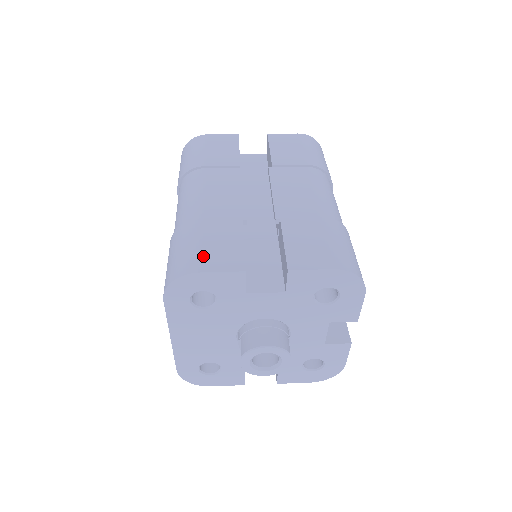
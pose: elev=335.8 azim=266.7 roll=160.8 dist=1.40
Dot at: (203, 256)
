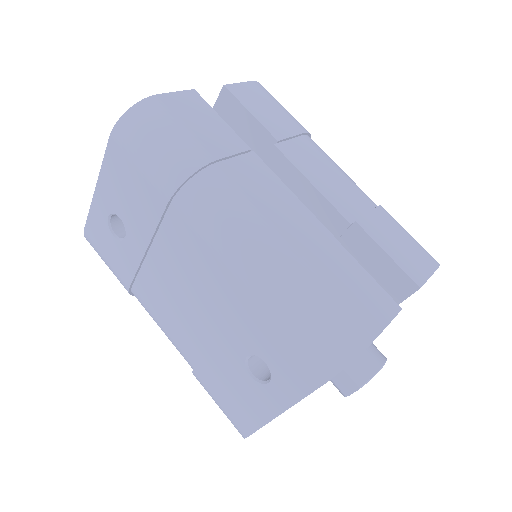
Dot at: (360, 311)
